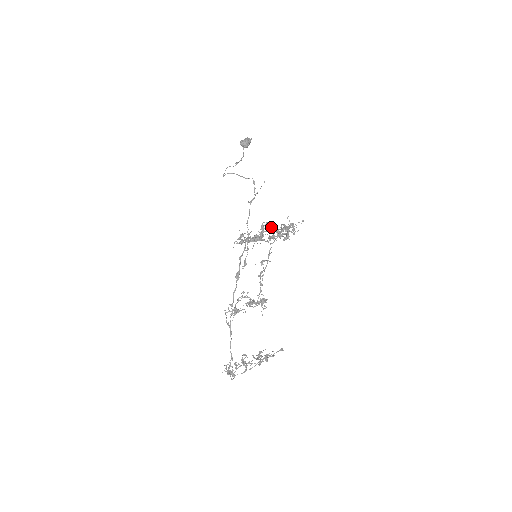
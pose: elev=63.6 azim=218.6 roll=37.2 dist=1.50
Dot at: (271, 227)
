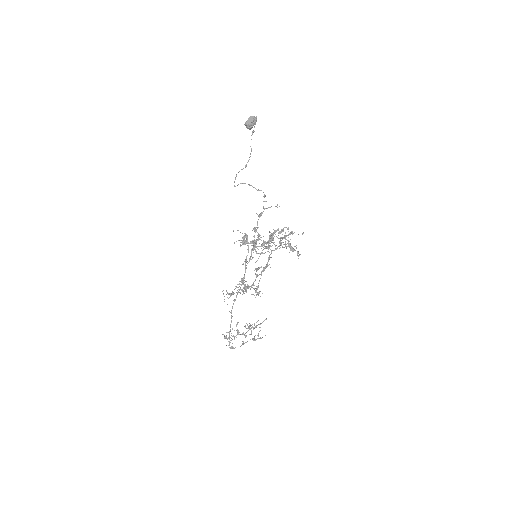
Dot at: (273, 235)
